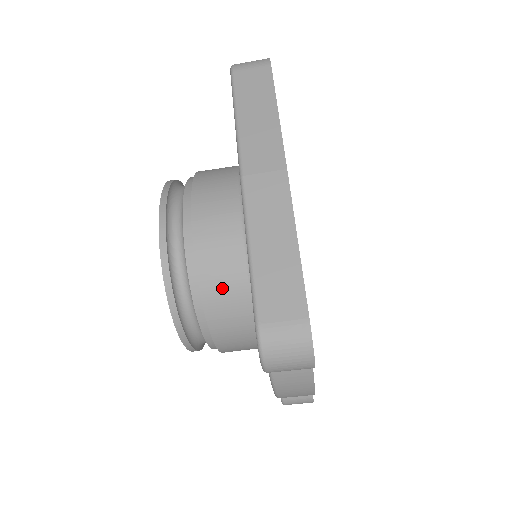
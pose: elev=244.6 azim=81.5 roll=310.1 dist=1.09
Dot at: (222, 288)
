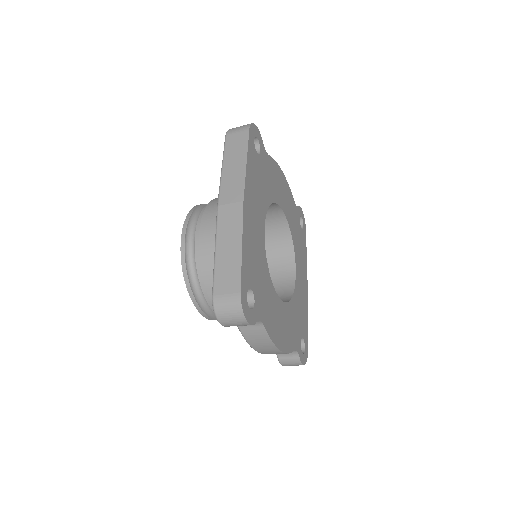
Dot at: occluded
